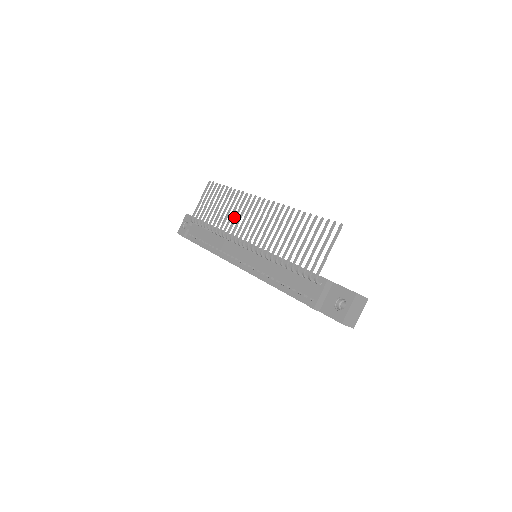
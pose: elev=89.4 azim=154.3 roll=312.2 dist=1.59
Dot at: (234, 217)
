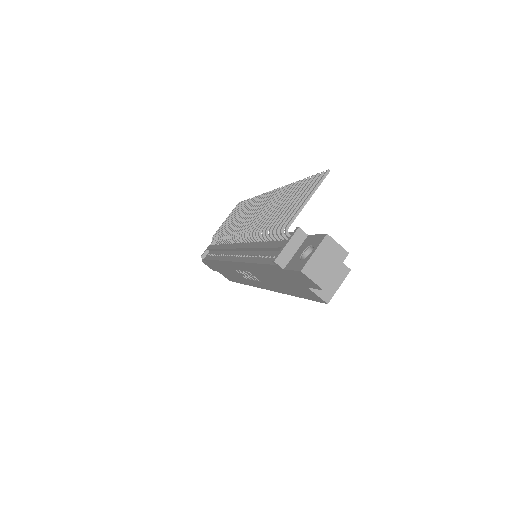
Dot at: (243, 217)
